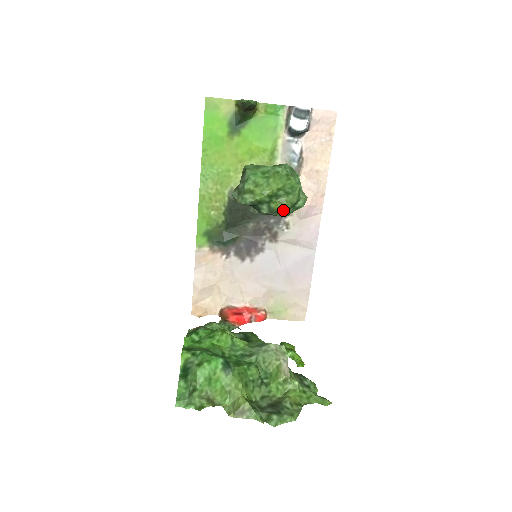
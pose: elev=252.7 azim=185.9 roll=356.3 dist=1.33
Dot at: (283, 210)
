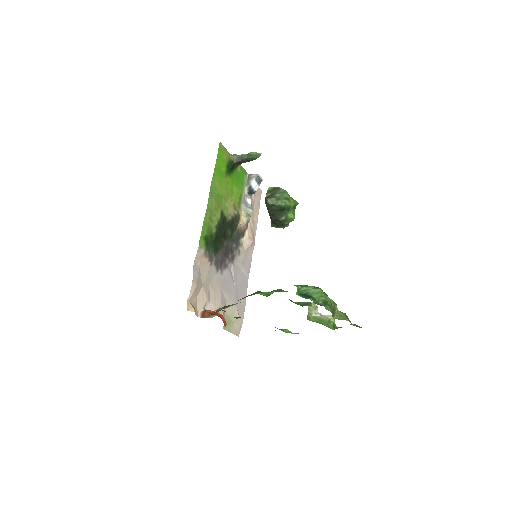
Dot at: (293, 219)
